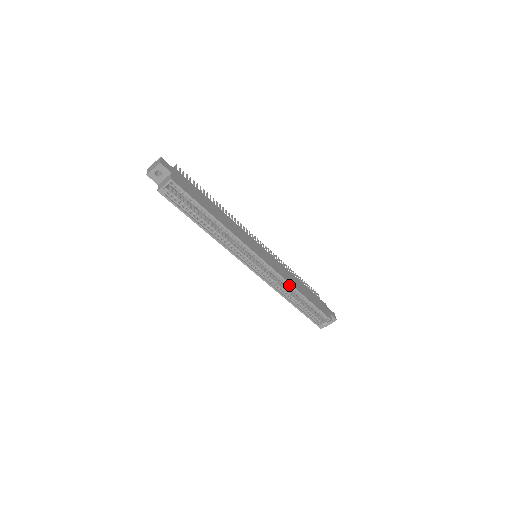
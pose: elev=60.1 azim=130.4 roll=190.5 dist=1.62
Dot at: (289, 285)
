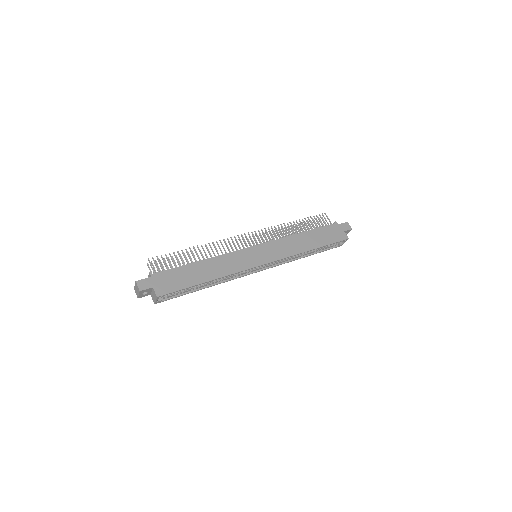
Dot at: (296, 254)
